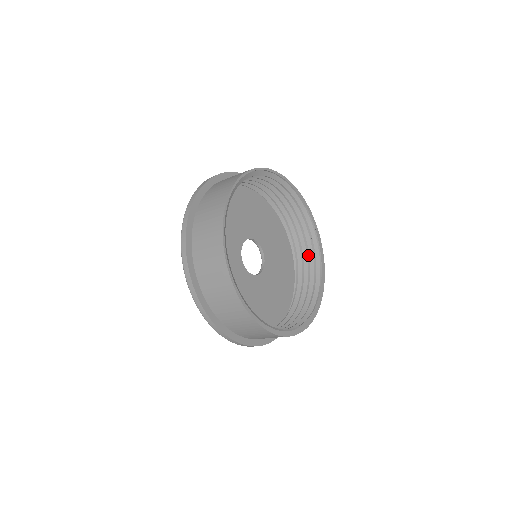
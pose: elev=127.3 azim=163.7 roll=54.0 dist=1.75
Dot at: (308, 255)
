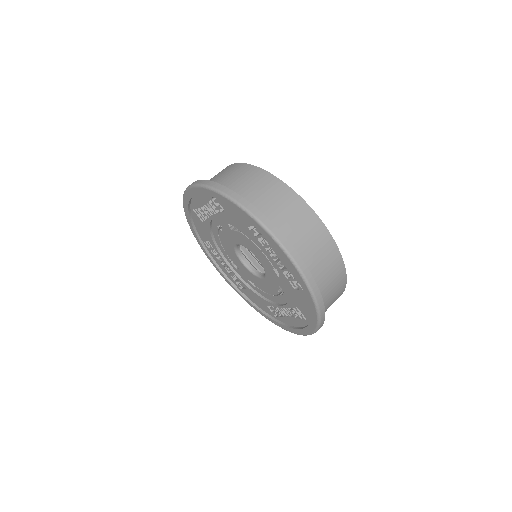
Dot at: occluded
